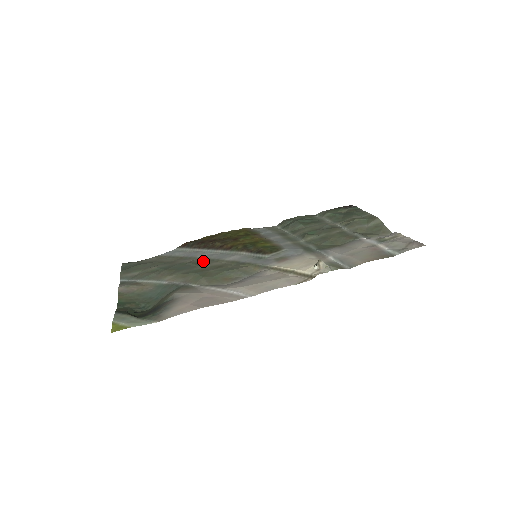
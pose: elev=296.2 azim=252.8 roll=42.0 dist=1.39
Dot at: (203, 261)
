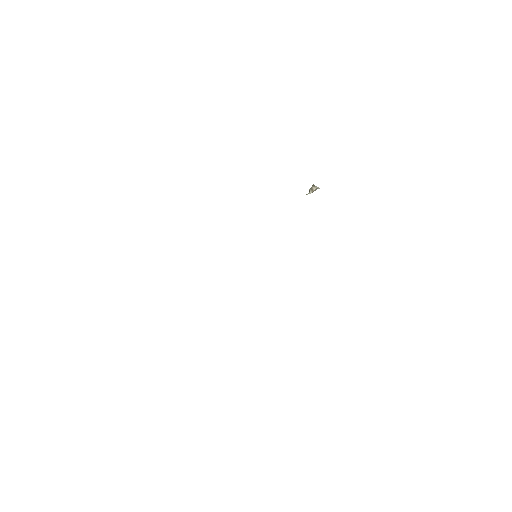
Dot at: occluded
